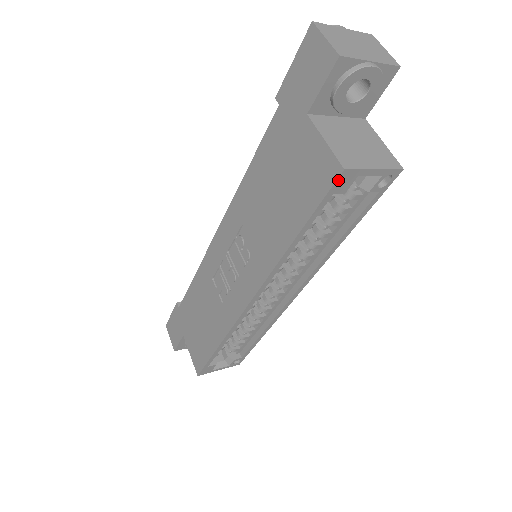
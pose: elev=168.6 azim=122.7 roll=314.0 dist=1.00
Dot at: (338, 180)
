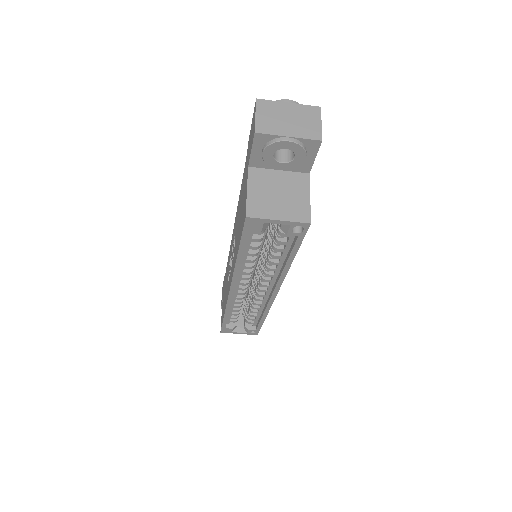
Dot at: (246, 223)
